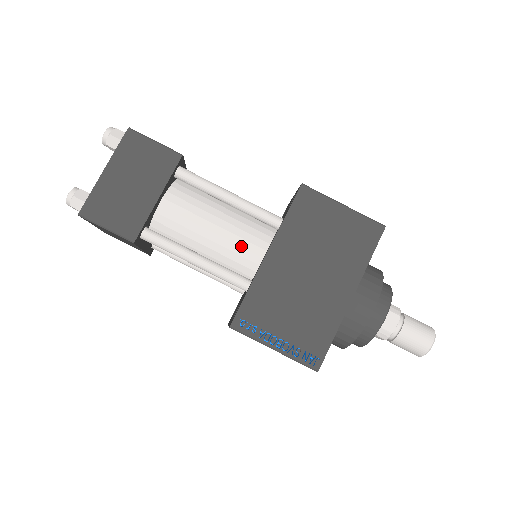
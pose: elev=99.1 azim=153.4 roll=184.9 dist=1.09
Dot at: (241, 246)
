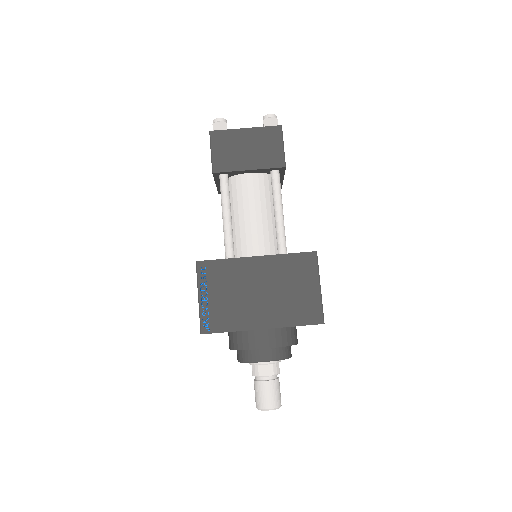
Dot at: (252, 239)
